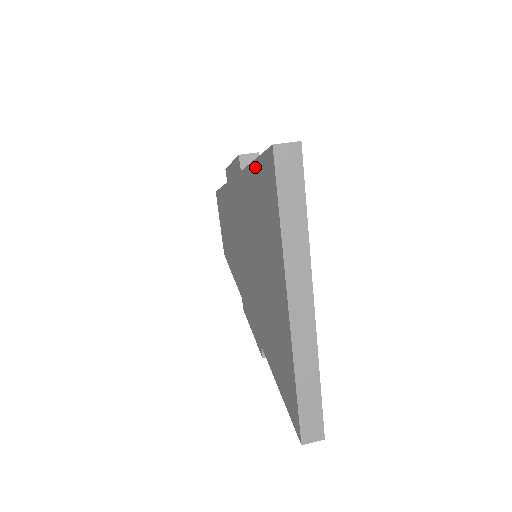
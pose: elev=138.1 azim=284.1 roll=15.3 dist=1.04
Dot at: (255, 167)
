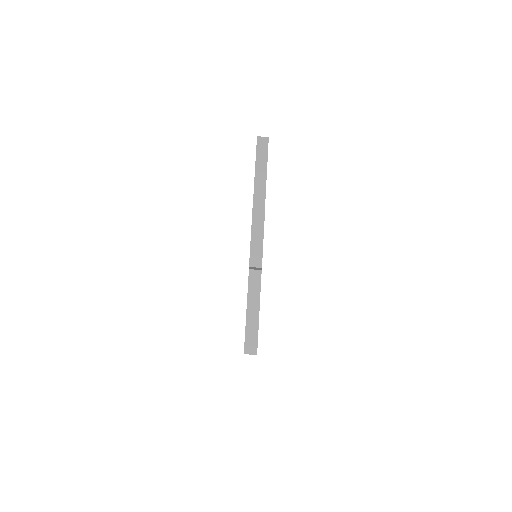
Dot at: (246, 312)
